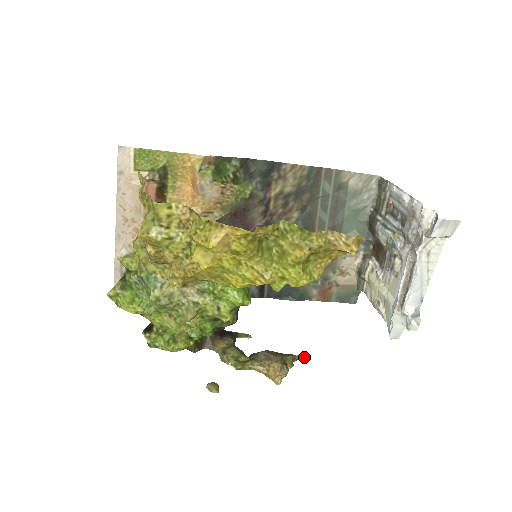
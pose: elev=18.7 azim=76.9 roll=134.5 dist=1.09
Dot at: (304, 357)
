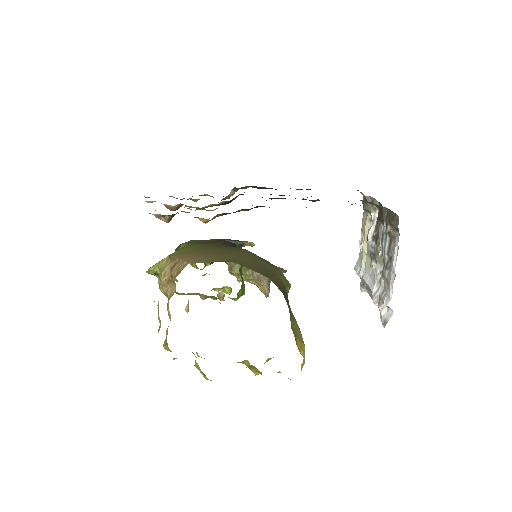
Dot at: occluded
